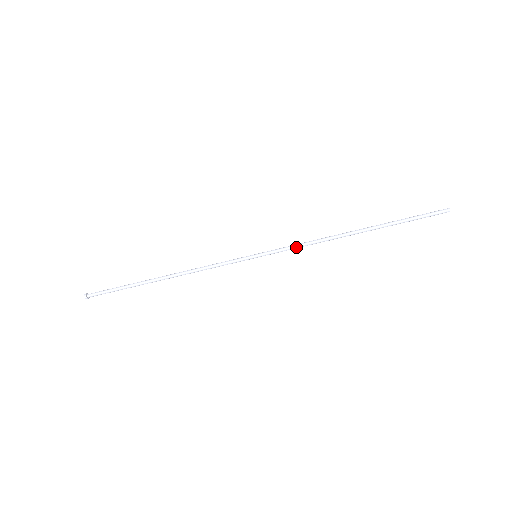
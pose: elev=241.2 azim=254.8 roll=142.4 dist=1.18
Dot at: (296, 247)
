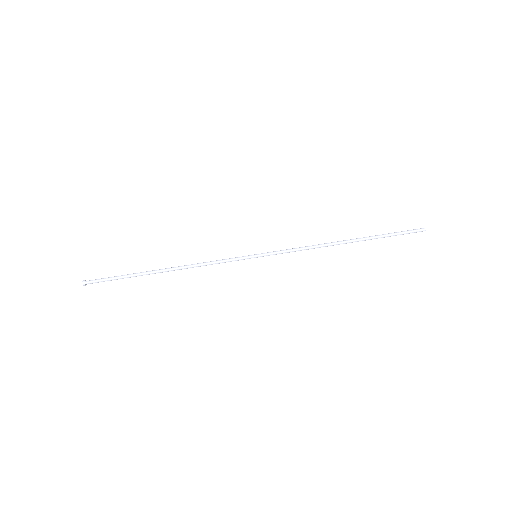
Dot at: (293, 249)
